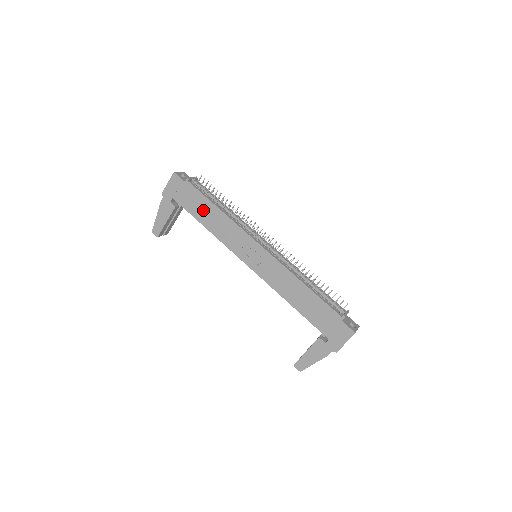
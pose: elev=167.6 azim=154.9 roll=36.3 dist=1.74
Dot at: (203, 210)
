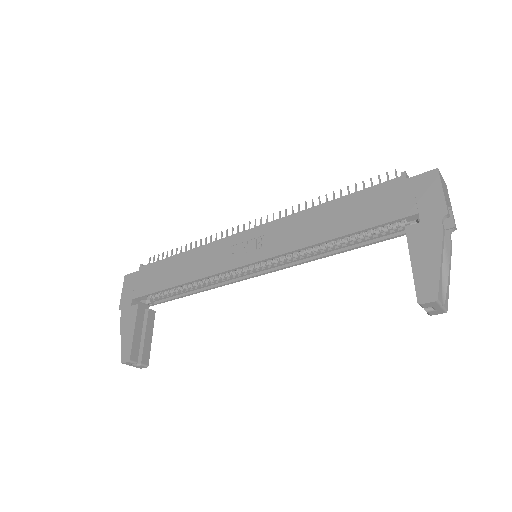
Dot at: (169, 272)
